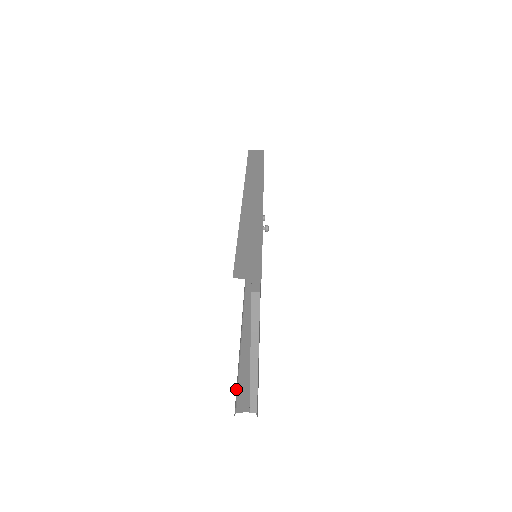
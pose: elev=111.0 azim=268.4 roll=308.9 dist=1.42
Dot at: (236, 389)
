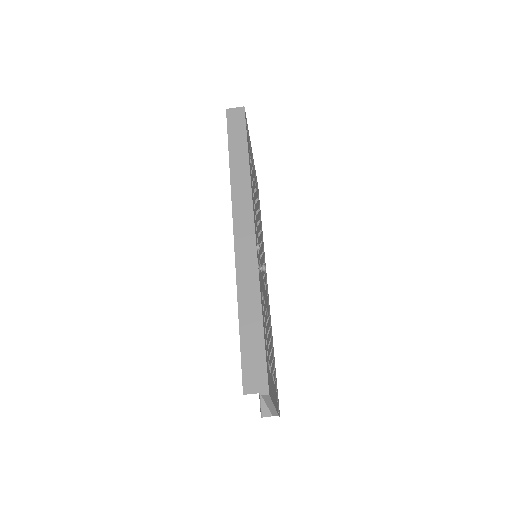
Dot at: occluded
